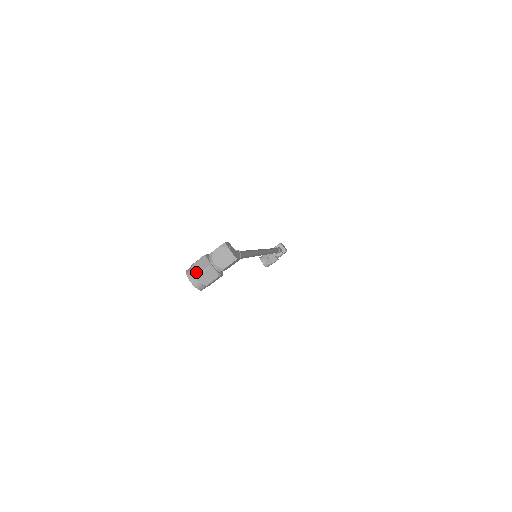
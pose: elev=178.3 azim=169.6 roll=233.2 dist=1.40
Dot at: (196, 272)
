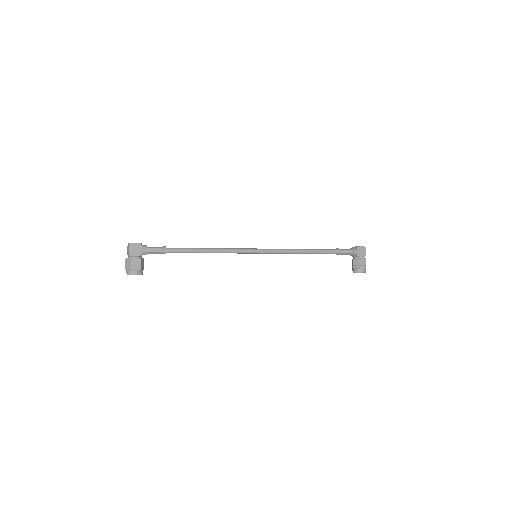
Dot at: (126, 269)
